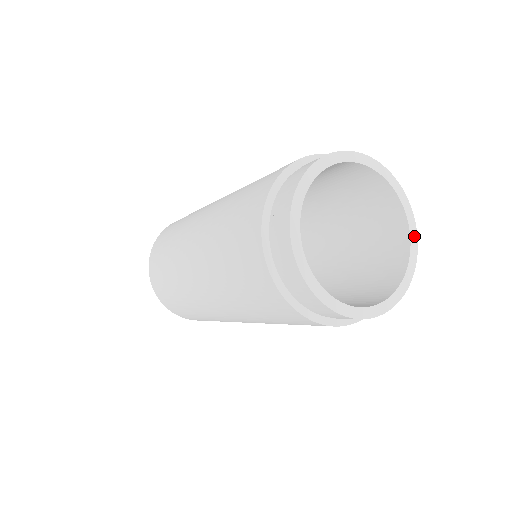
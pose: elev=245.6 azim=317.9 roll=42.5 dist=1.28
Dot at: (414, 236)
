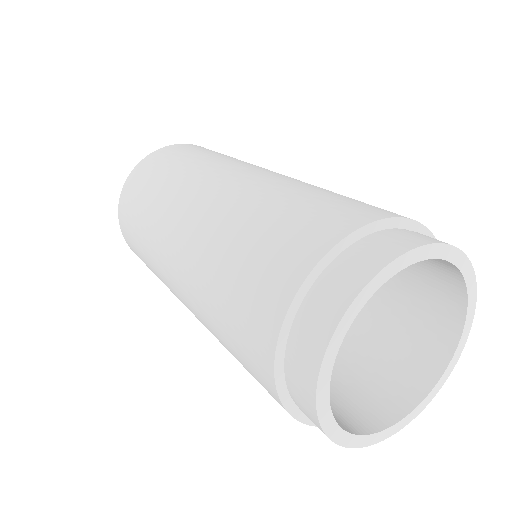
Dot at: (442, 382)
